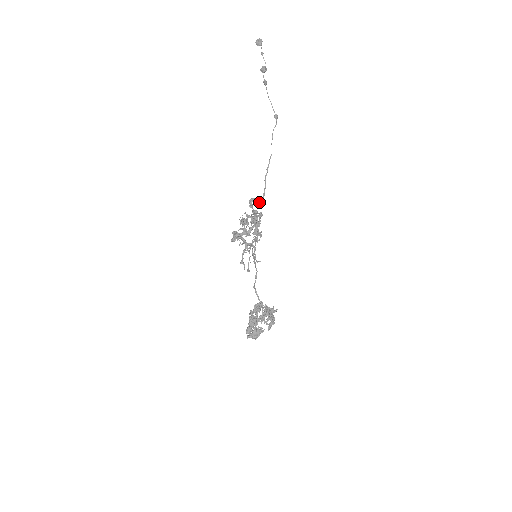
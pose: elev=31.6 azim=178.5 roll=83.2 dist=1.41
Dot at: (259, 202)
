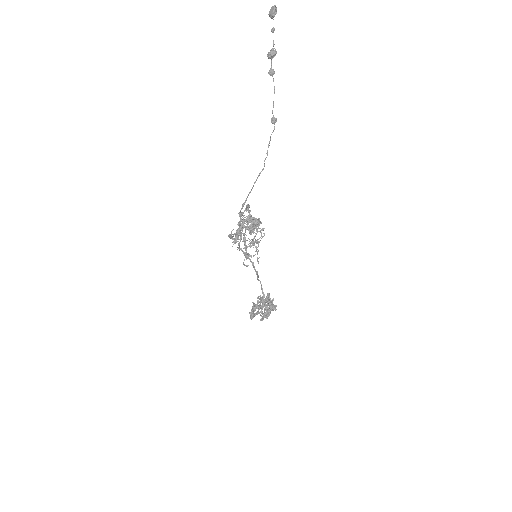
Dot at: (242, 213)
